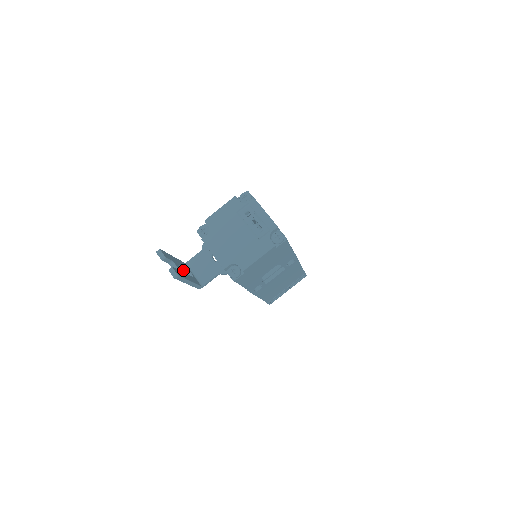
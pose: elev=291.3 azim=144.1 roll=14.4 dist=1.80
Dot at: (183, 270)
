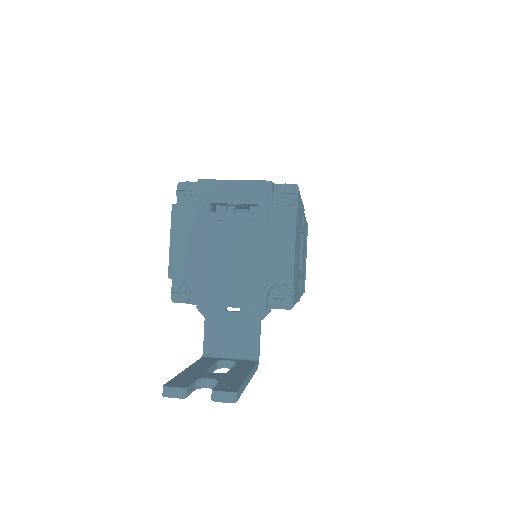
Dot at: (214, 369)
